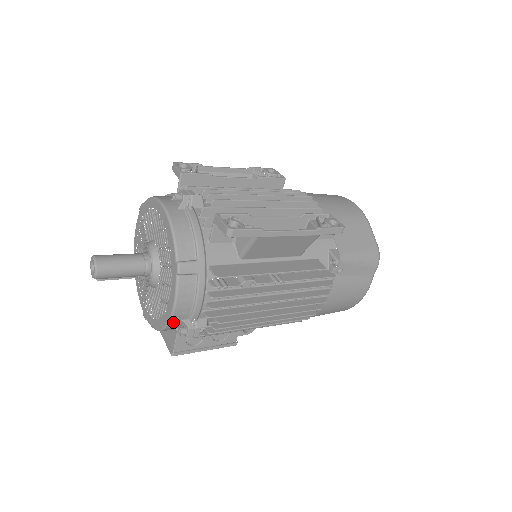
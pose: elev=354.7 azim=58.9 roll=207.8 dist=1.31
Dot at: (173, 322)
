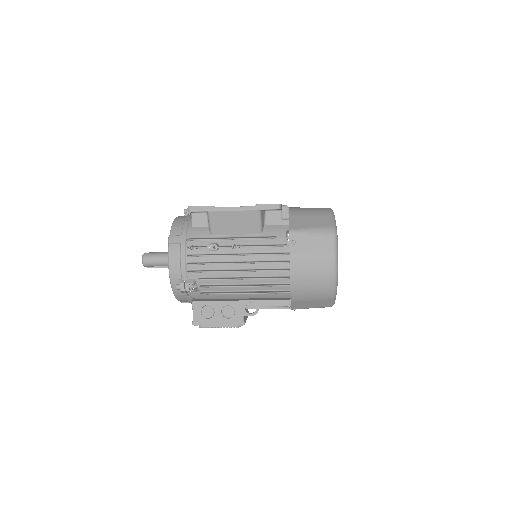
Dot at: (173, 280)
